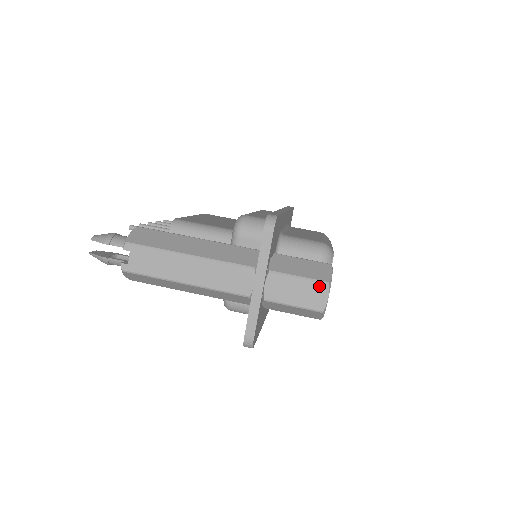
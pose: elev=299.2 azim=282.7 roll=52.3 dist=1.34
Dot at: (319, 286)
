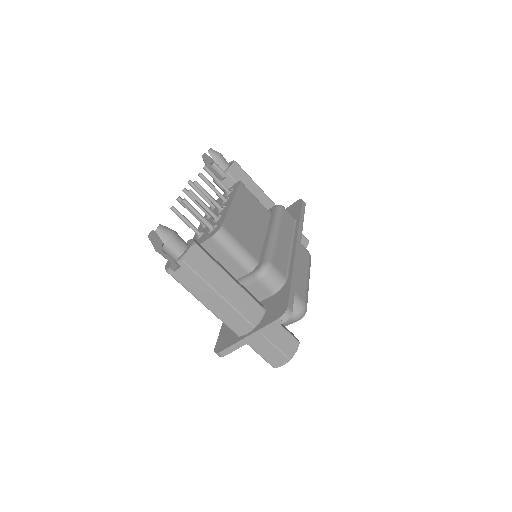
Dot at: (284, 358)
